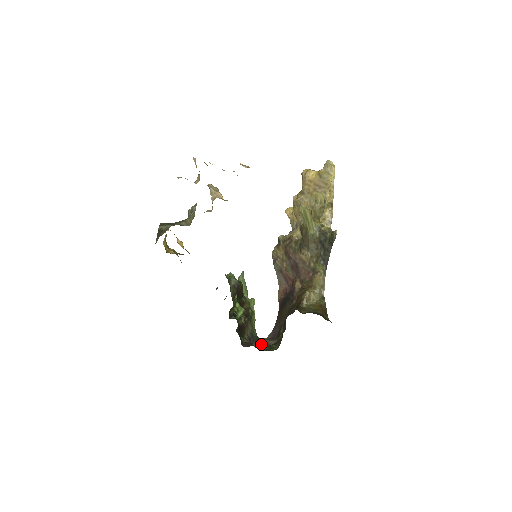
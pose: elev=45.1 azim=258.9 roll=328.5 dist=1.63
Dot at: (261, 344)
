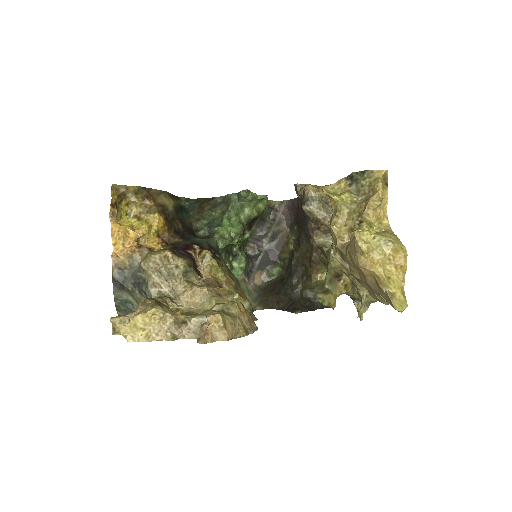
Dot at: (265, 264)
